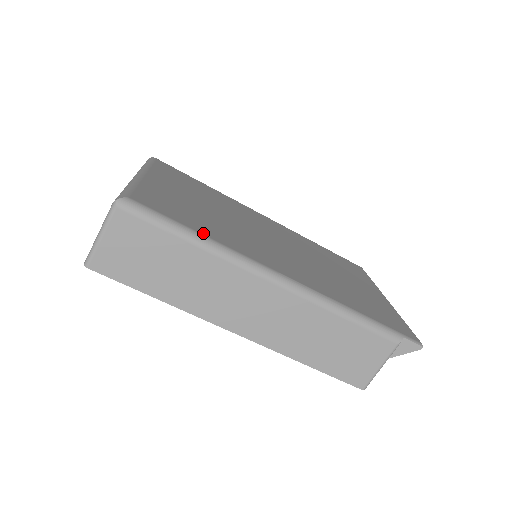
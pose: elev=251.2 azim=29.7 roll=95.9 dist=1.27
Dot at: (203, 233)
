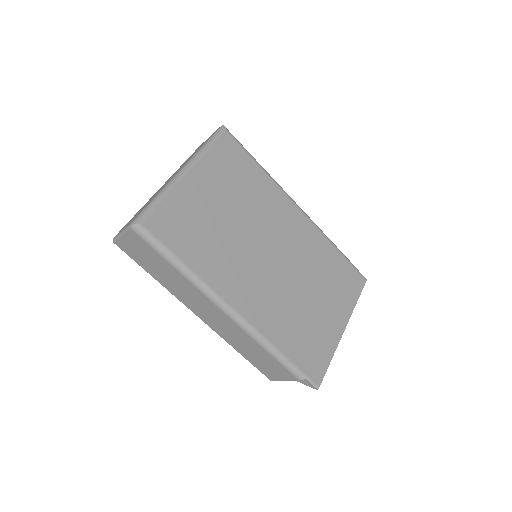
Dot at: (187, 262)
